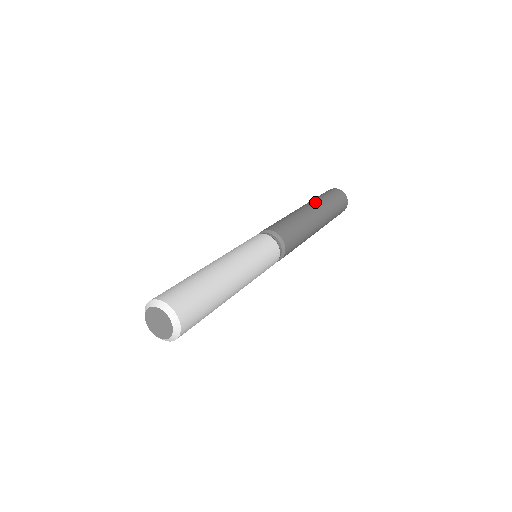
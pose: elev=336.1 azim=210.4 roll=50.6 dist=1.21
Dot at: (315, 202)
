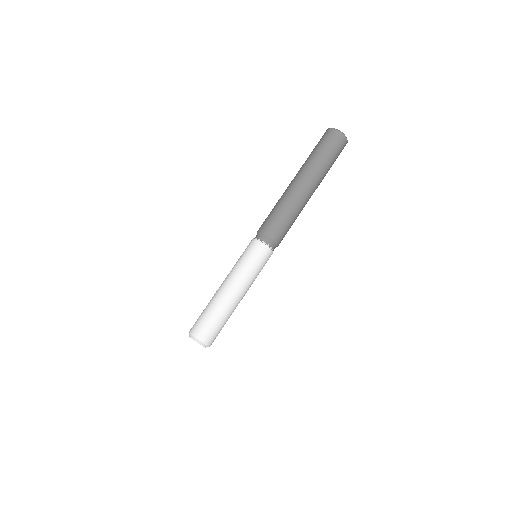
Dot at: (315, 174)
